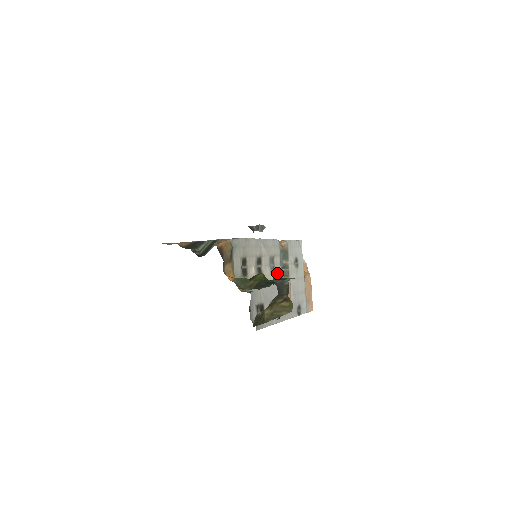
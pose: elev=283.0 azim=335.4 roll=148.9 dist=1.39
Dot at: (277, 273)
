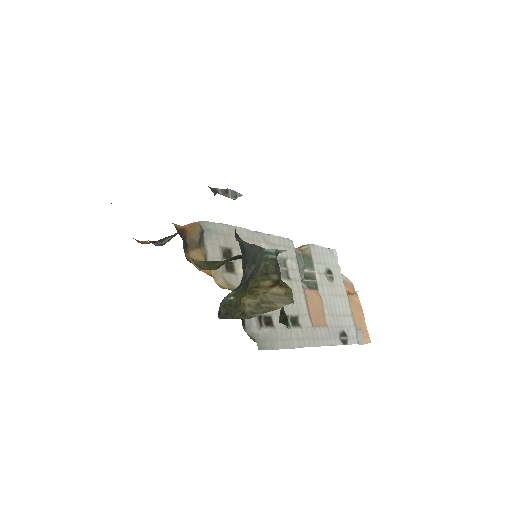
Dot at: (294, 281)
